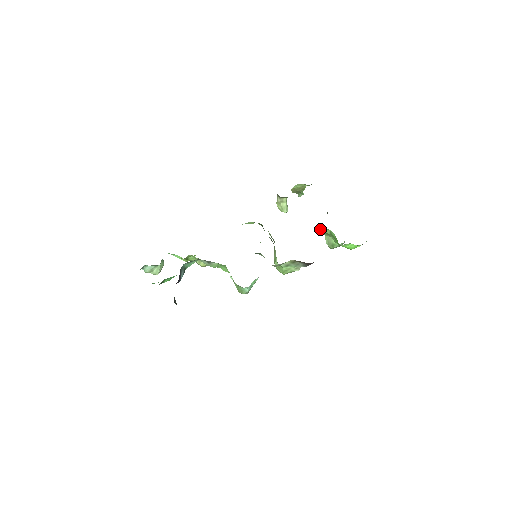
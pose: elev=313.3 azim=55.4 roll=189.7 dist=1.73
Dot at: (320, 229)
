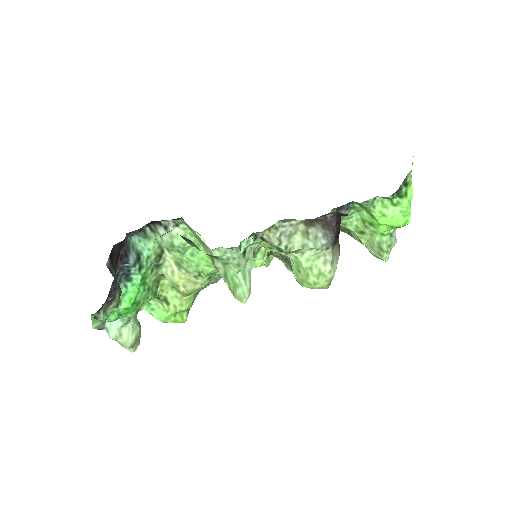
Dot at: (347, 225)
